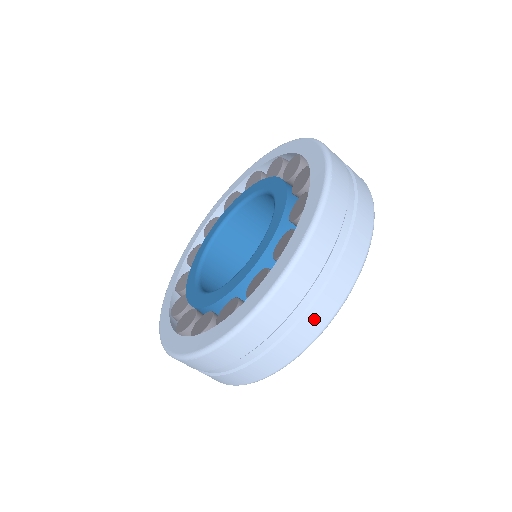
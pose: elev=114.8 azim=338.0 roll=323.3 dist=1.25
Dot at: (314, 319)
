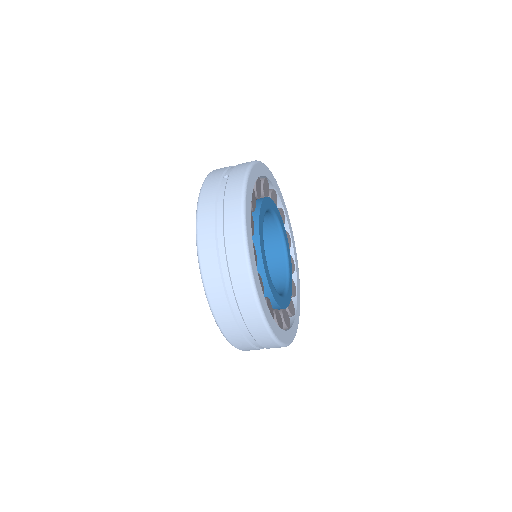
Dot at: (270, 346)
